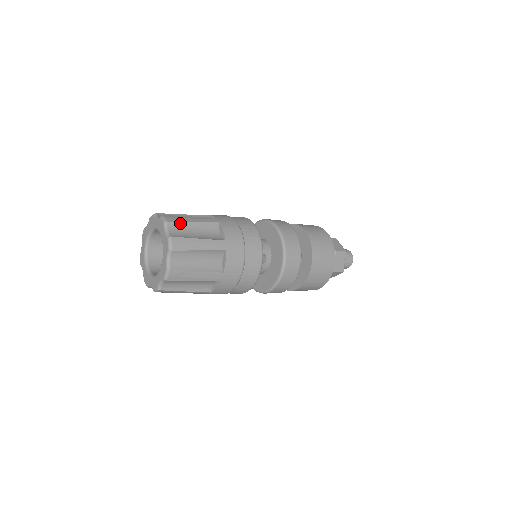
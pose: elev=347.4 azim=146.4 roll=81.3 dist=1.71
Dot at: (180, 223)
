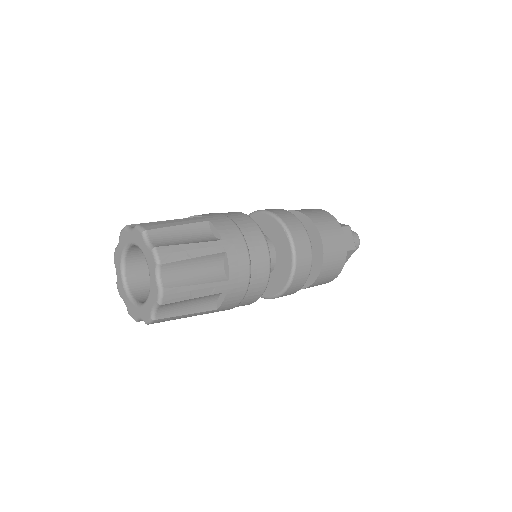
Dot at: (177, 262)
